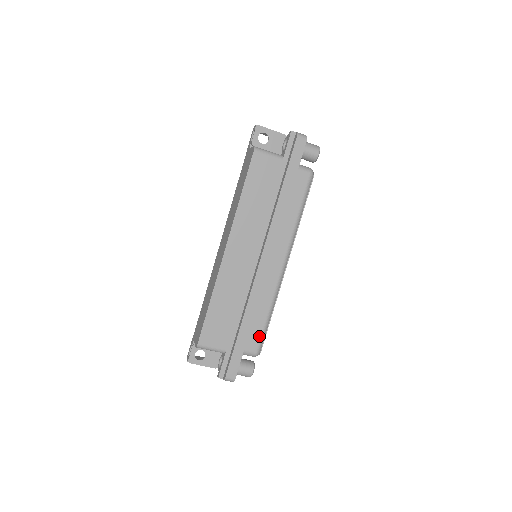
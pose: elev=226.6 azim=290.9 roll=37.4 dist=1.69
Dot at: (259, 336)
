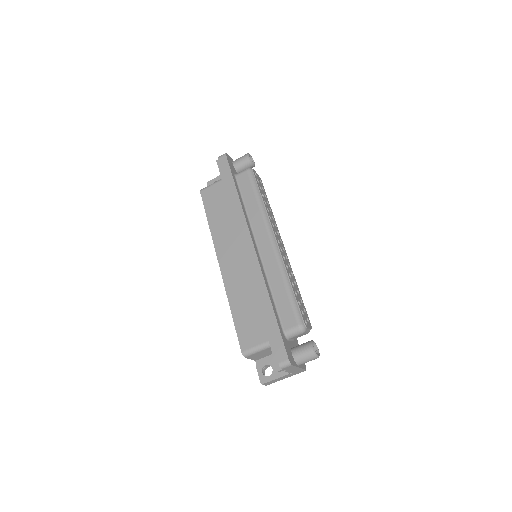
Dot at: (290, 309)
